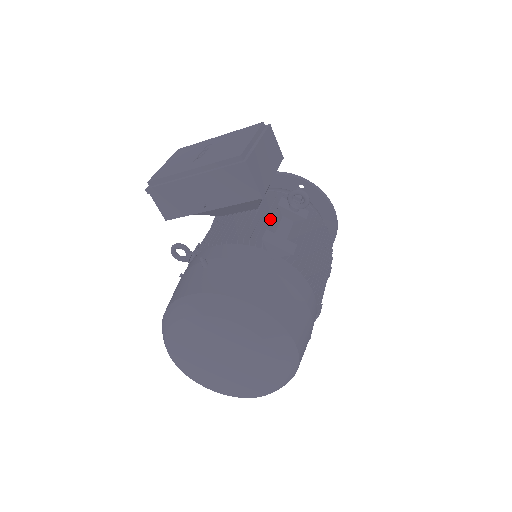
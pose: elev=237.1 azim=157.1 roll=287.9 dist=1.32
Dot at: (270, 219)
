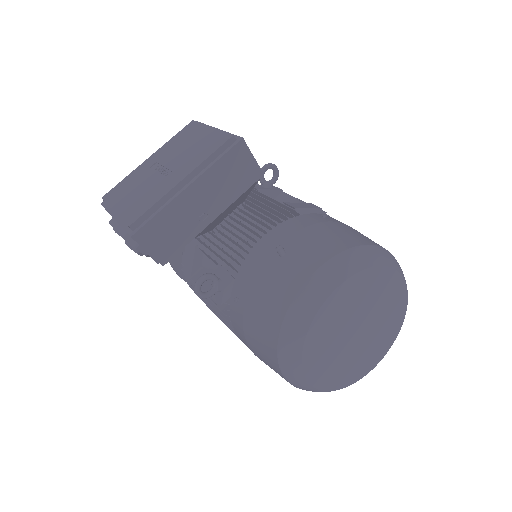
Dot at: (264, 202)
